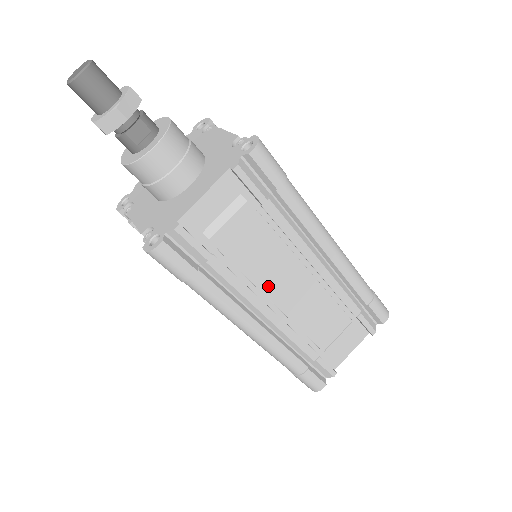
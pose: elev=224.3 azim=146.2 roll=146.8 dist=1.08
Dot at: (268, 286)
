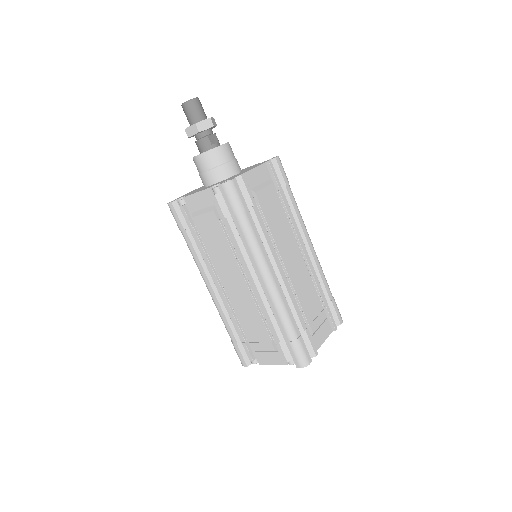
Dot at: (280, 246)
